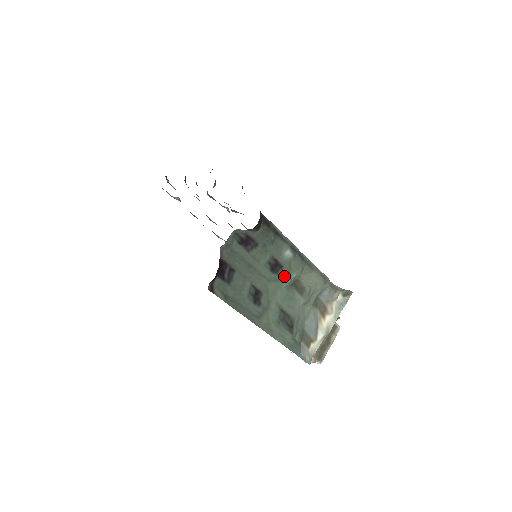
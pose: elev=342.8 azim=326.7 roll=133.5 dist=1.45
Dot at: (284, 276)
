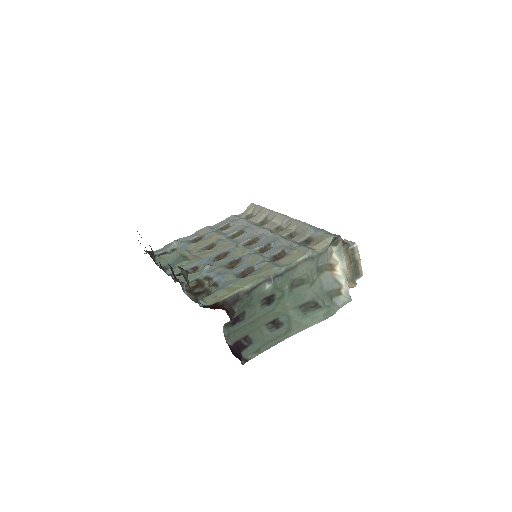
Dot at: (280, 295)
